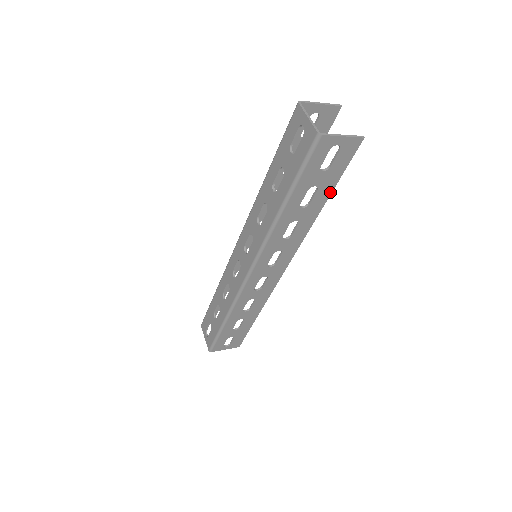
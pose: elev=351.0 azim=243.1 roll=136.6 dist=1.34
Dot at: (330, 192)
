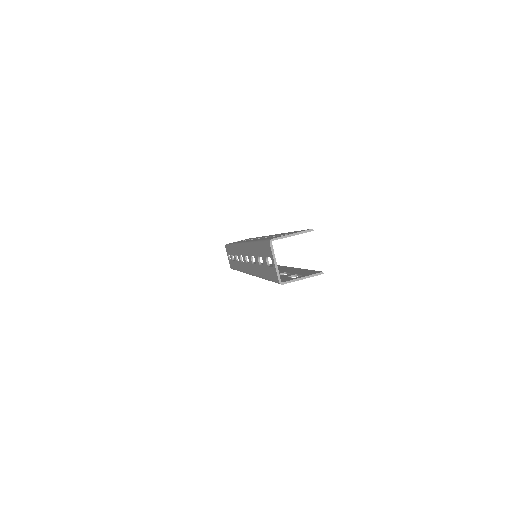
Dot at: occluded
